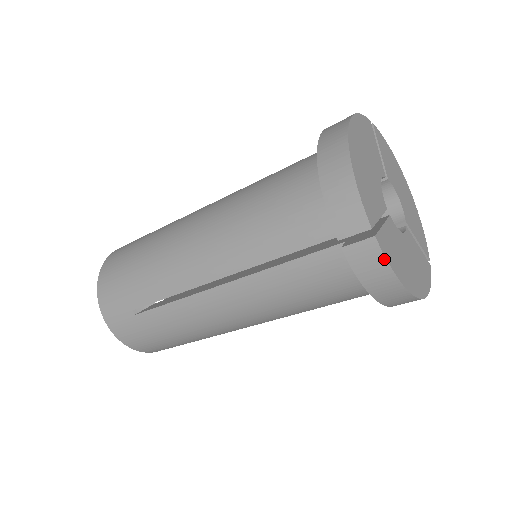
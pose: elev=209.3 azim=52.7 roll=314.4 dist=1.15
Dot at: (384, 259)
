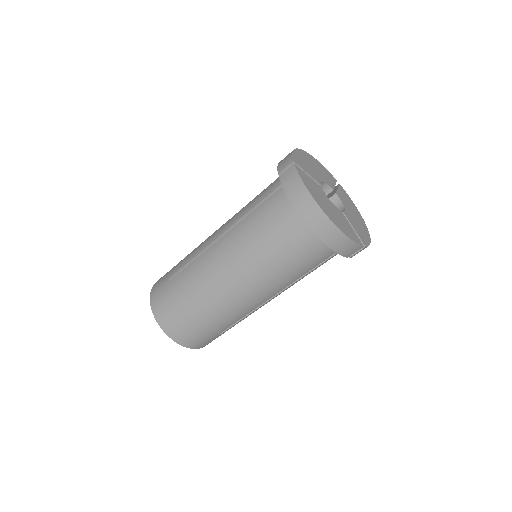
Dot at: (297, 174)
